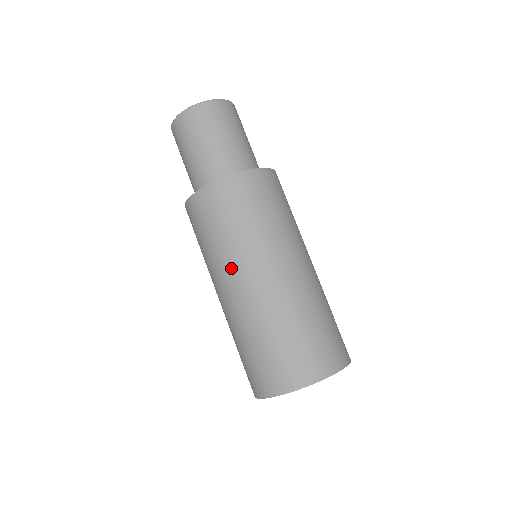
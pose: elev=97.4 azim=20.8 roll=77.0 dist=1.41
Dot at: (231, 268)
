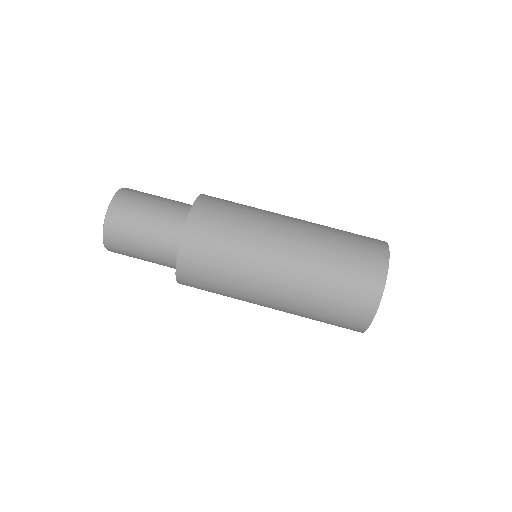
Dot at: (252, 293)
